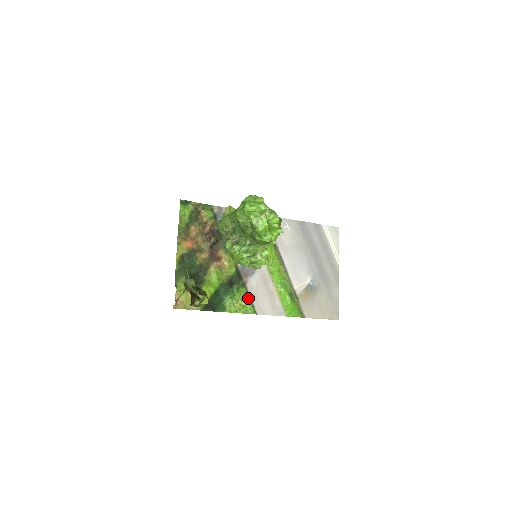
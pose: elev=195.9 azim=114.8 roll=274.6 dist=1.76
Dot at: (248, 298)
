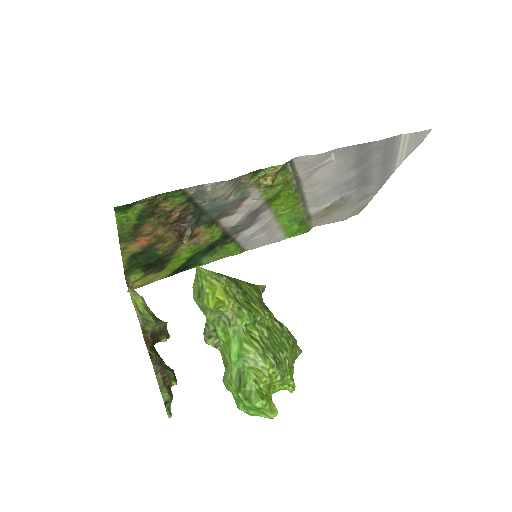
Dot at: (236, 247)
